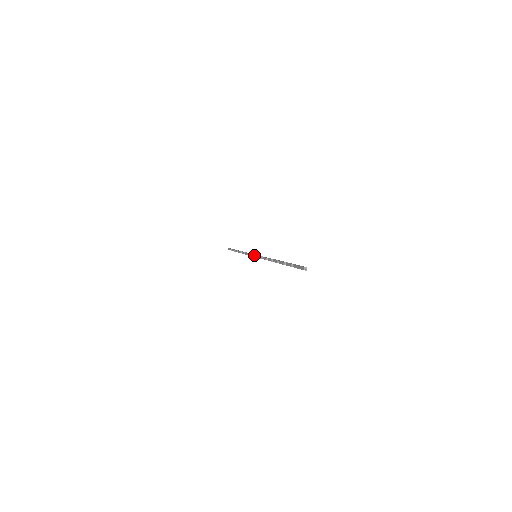
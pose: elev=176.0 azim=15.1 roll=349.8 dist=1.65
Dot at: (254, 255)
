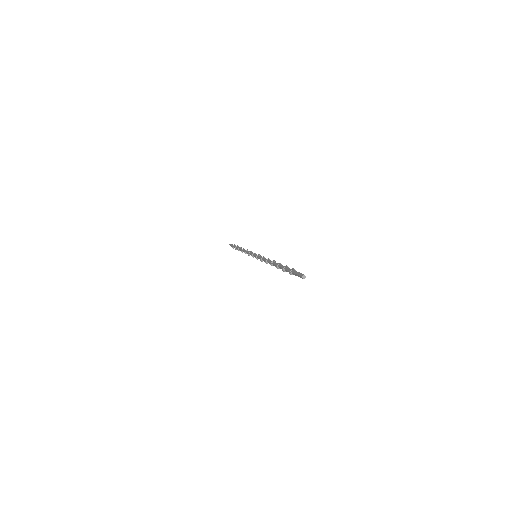
Dot at: occluded
